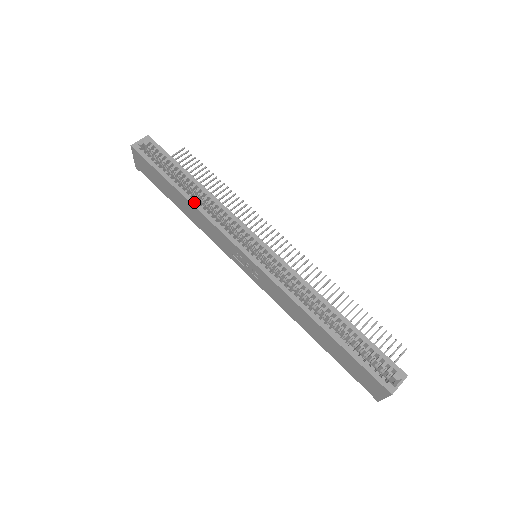
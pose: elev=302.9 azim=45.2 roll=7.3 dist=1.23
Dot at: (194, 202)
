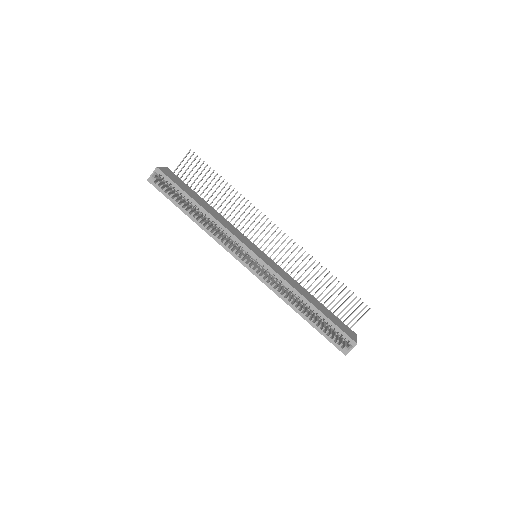
Dot at: (203, 227)
